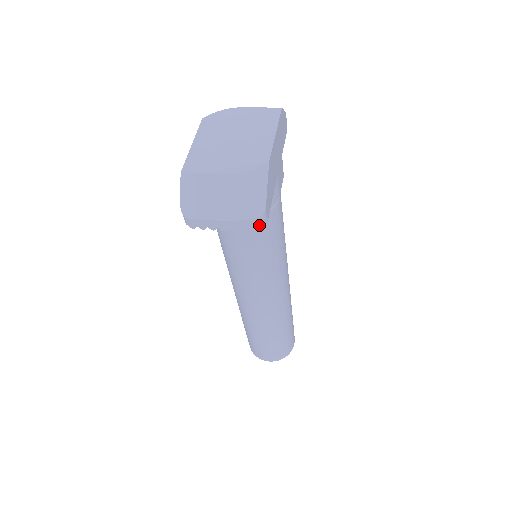
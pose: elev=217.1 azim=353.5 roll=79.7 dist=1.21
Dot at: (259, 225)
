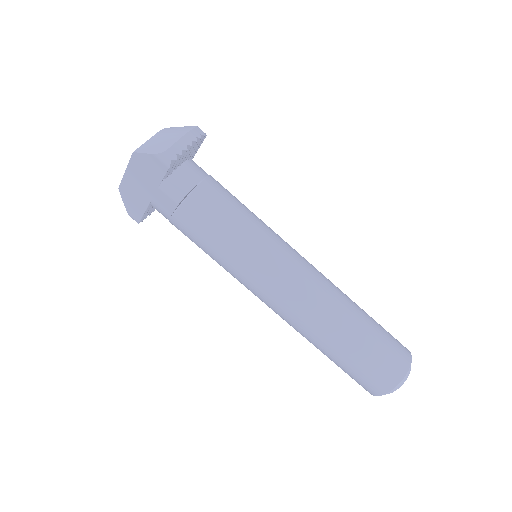
Dot at: (215, 182)
